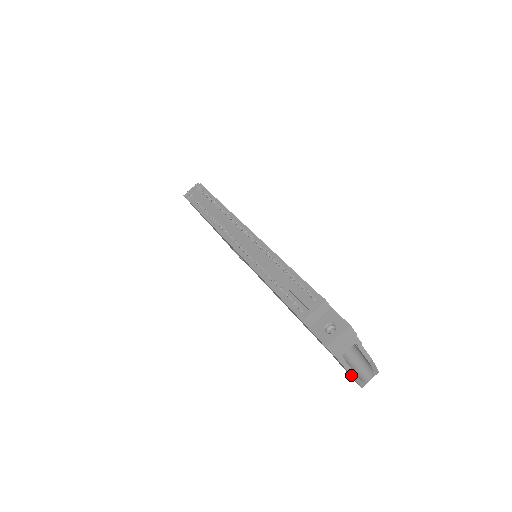
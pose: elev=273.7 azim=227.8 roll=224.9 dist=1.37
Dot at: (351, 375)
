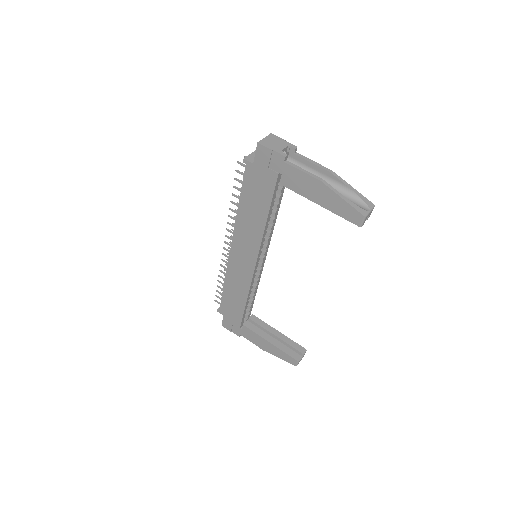
Dot at: (316, 179)
